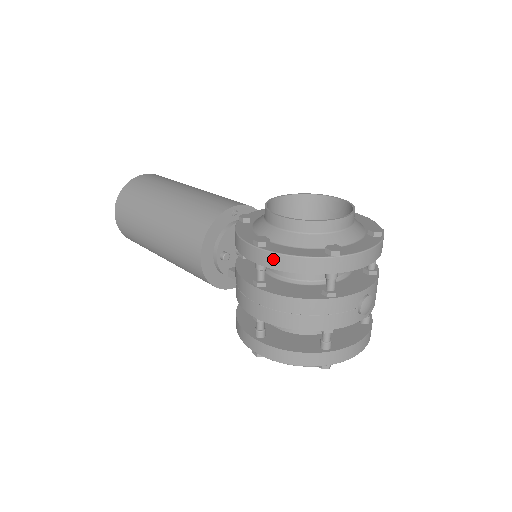
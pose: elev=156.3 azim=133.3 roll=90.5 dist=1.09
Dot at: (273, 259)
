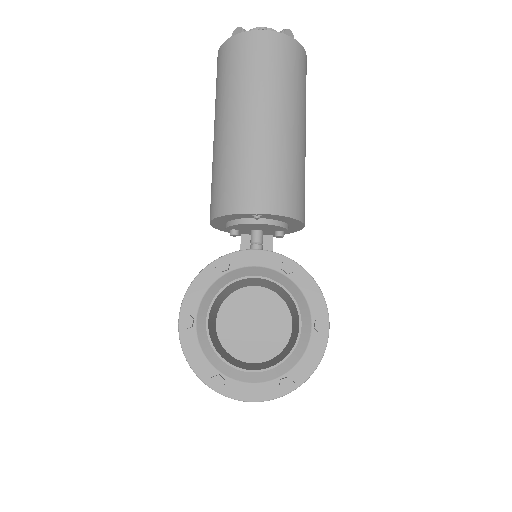
Dot at: (181, 343)
